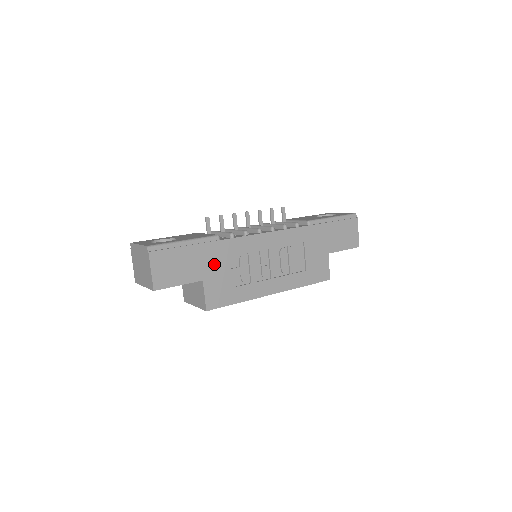
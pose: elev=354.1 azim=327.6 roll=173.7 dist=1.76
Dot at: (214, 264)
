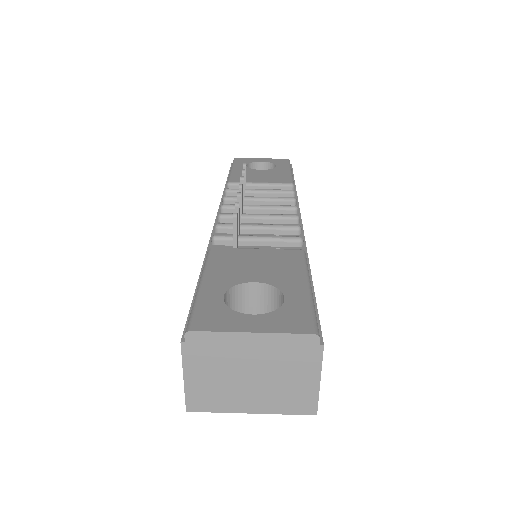
Dot at: occluded
